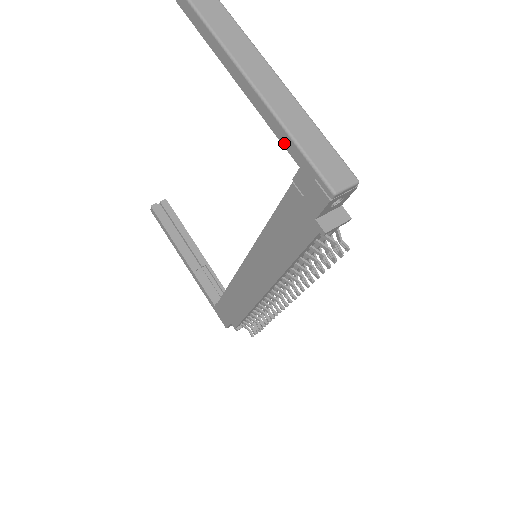
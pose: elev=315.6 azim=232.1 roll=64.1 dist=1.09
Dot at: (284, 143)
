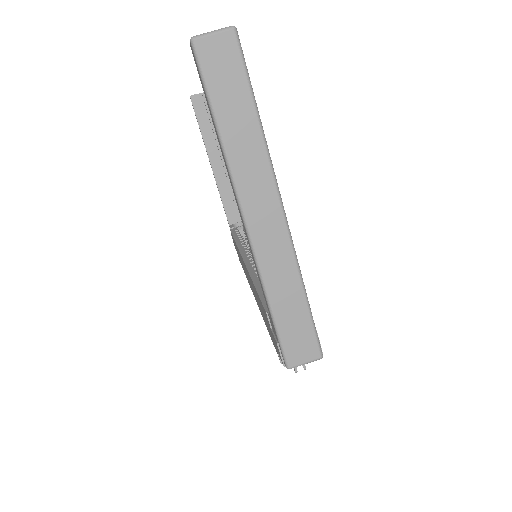
Dot at: (263, 291)
